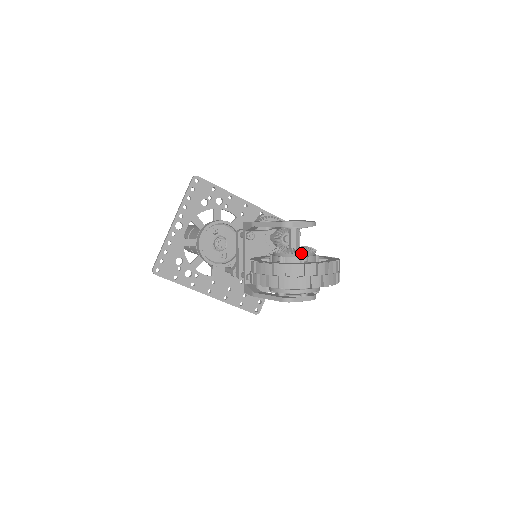
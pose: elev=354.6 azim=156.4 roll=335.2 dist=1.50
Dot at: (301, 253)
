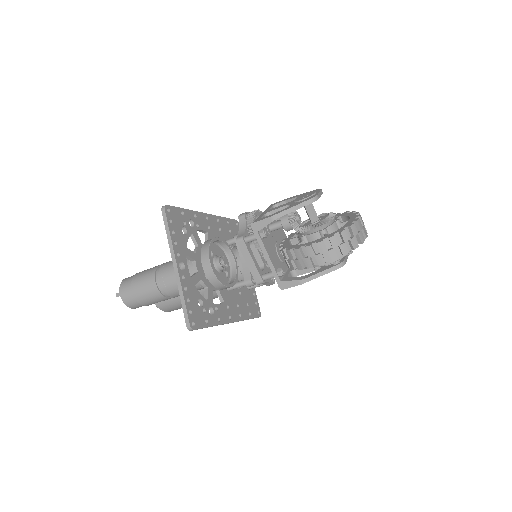
Dot at: (334, 218)
